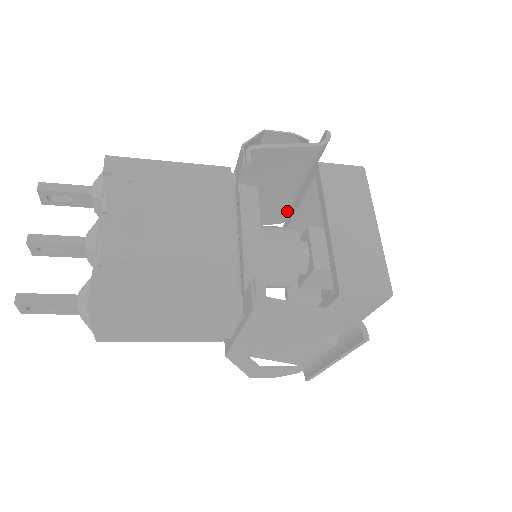
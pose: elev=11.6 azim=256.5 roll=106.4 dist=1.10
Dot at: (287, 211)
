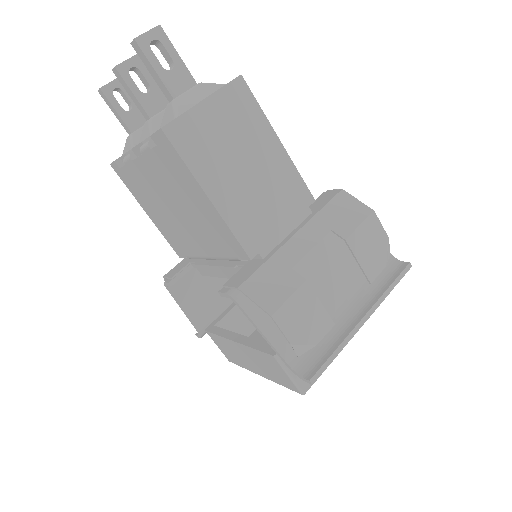
Dot at: (216, 316)
